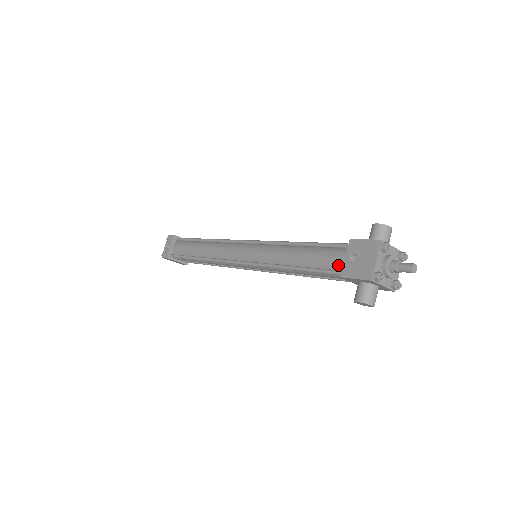
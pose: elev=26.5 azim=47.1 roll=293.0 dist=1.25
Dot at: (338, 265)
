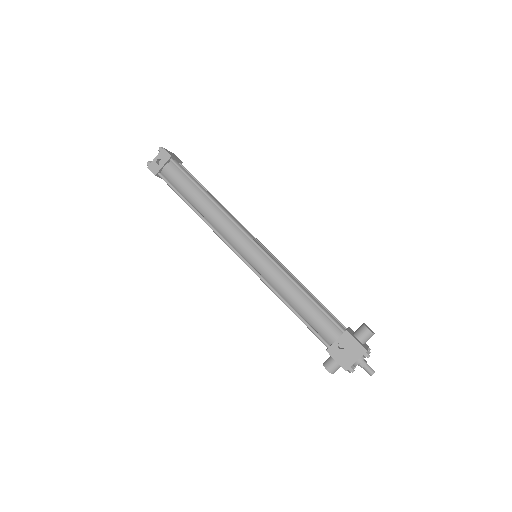
Dot at: (327, 338)
